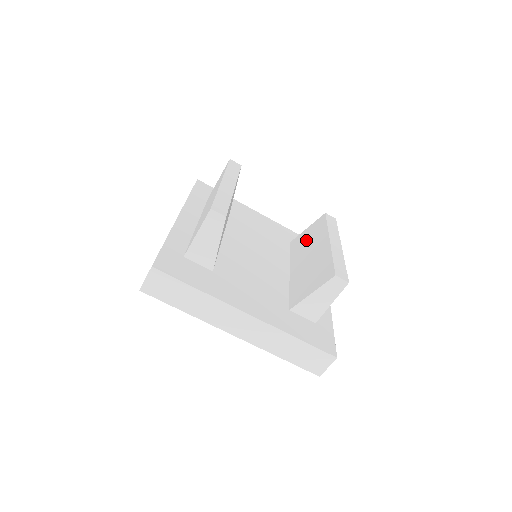
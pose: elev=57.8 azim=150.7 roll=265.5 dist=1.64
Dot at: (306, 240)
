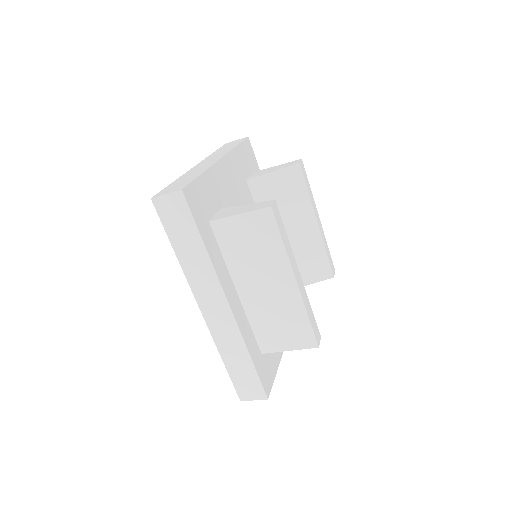
Dot at: (279, 198)
